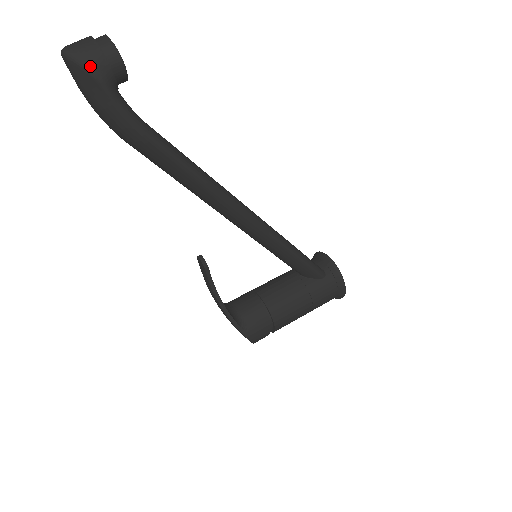
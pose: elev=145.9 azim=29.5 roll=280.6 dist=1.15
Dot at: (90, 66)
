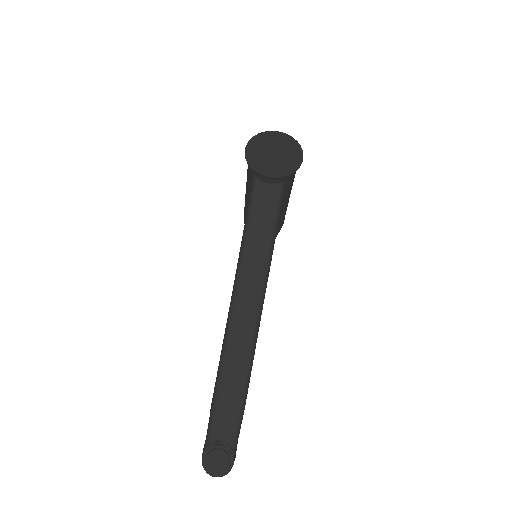
Dot at: occluded
